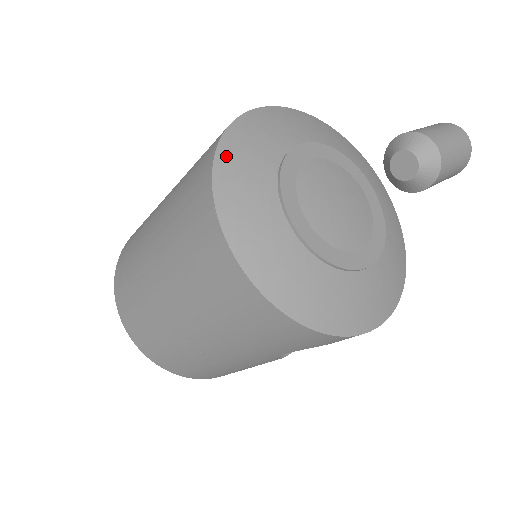
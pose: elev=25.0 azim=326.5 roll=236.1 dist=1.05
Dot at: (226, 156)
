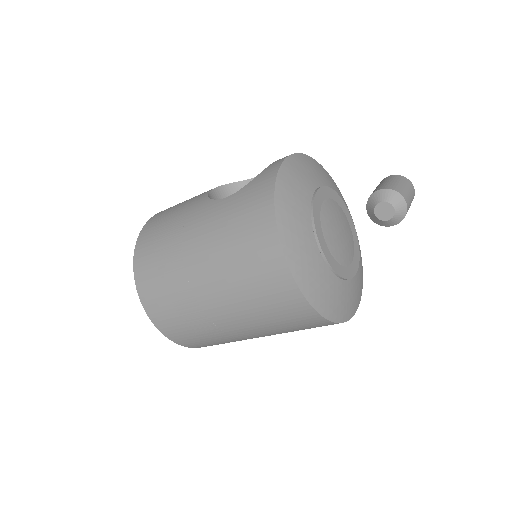
Dot at: (281, 204)
